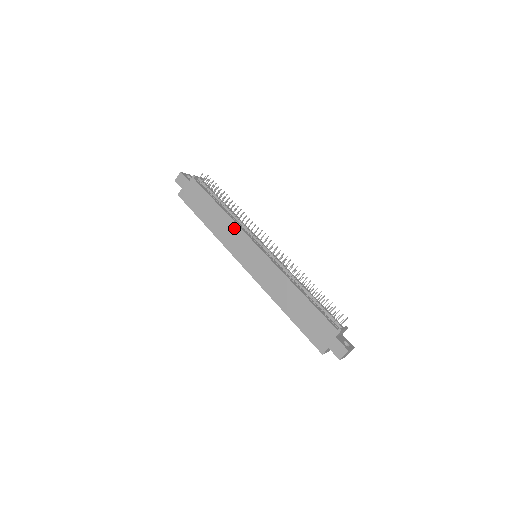
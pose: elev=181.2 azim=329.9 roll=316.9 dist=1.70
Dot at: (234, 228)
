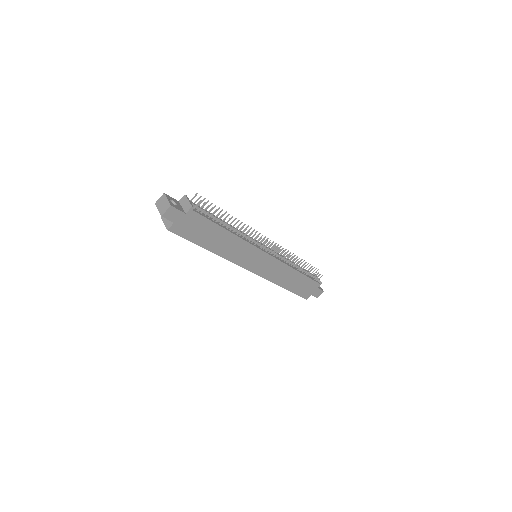
Dot at: (244, 246)
